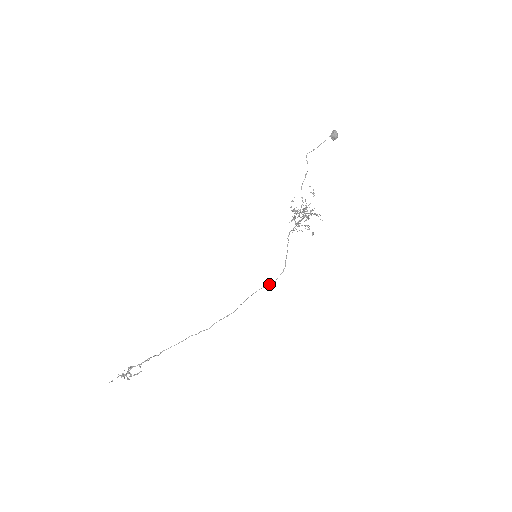
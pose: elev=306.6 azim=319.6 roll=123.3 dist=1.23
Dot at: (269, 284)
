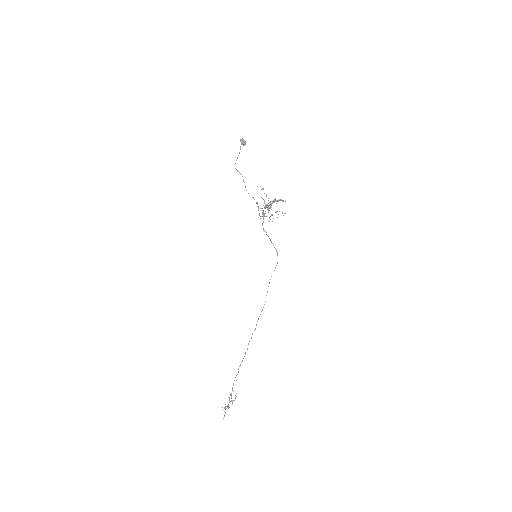
Dot at: (275, 268)
